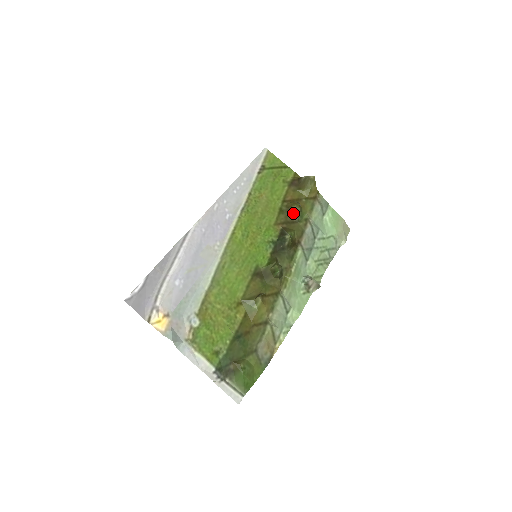
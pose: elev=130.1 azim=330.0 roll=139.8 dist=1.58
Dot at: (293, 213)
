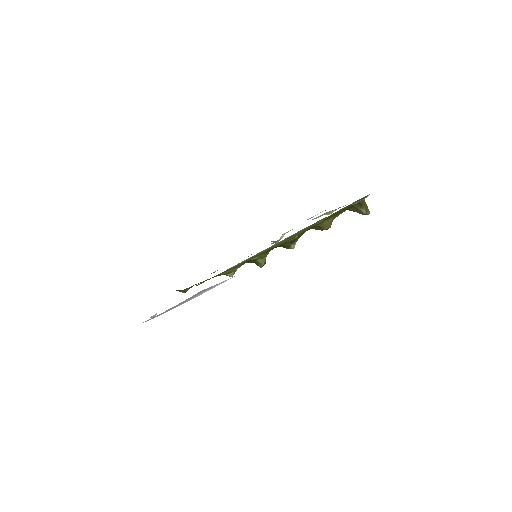
Dot at: occluded
